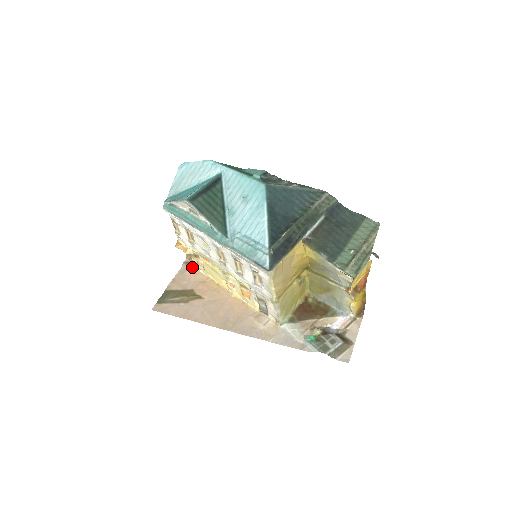
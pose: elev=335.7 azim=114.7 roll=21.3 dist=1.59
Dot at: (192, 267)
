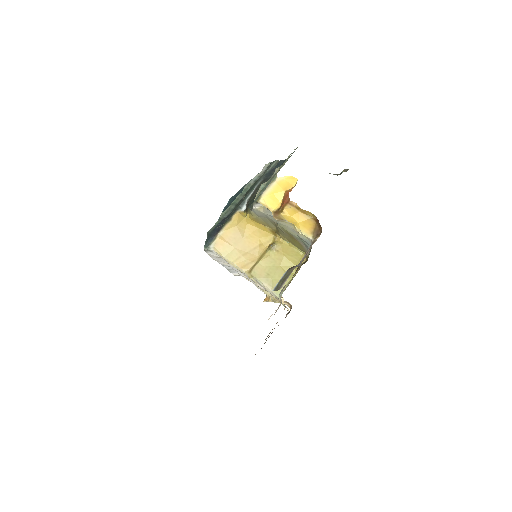
Dot at: occluded
